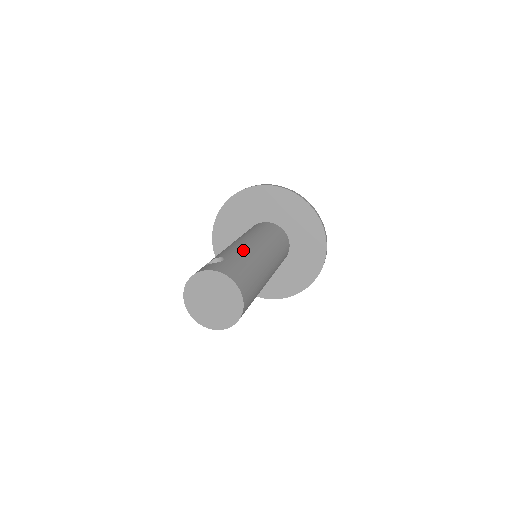
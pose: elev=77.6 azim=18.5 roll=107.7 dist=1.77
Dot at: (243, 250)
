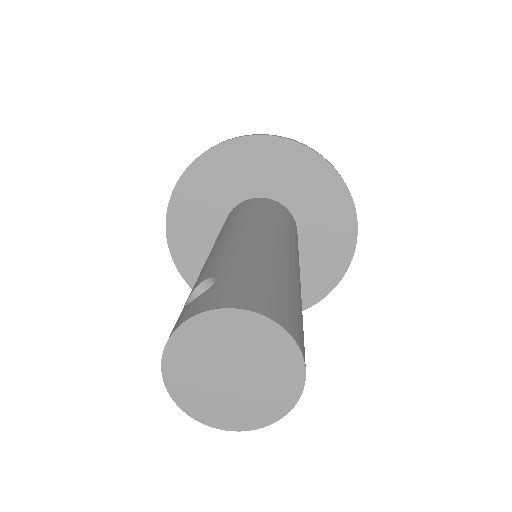
Dot at: (239, 249)
